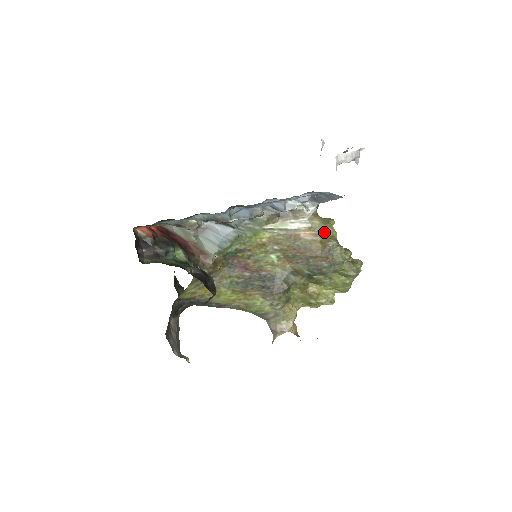
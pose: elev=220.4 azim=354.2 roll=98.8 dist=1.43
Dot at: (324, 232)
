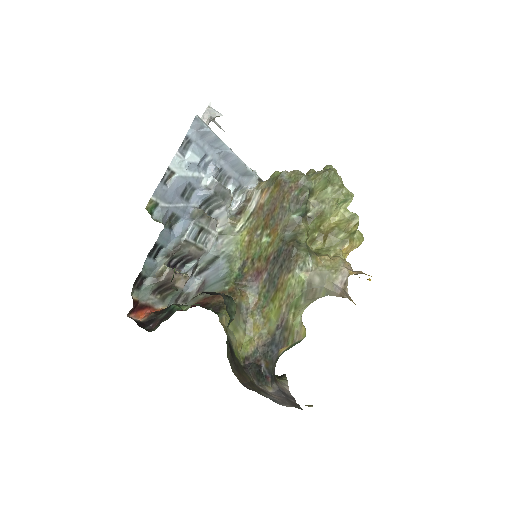
Dot at: (271, 180)
